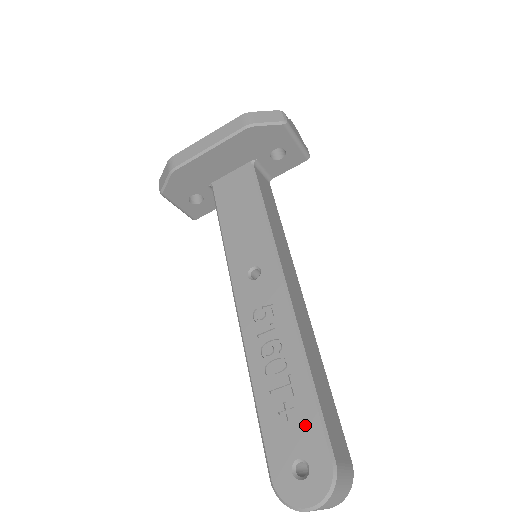
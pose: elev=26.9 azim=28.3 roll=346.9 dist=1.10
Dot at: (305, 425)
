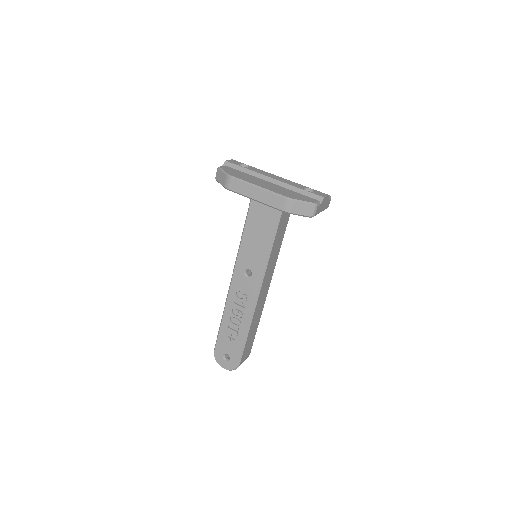
Dot at: (235, 348)
